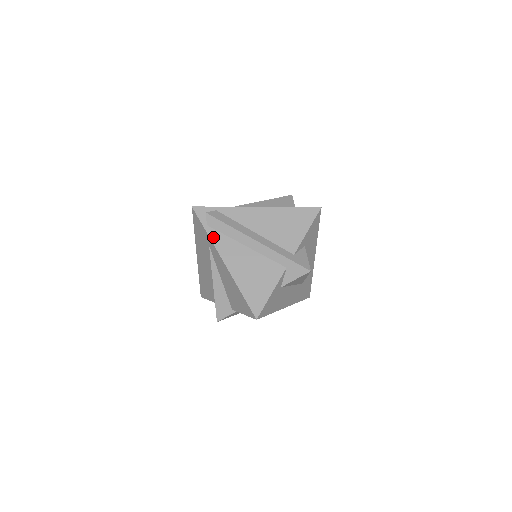
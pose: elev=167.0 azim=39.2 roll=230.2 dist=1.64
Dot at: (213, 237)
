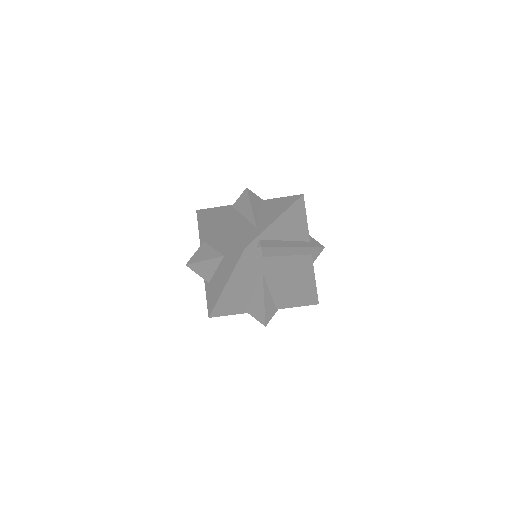
Dot at: (270, 264)
